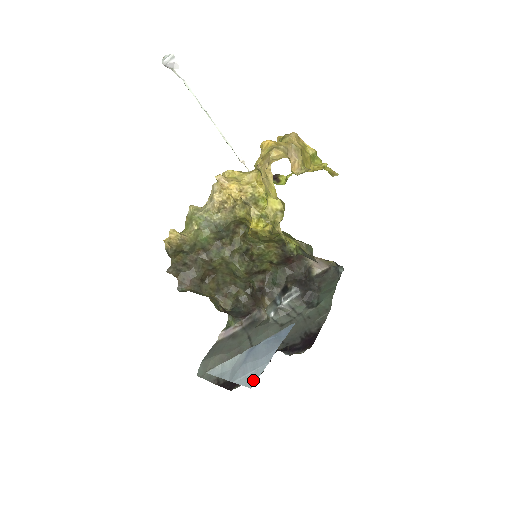
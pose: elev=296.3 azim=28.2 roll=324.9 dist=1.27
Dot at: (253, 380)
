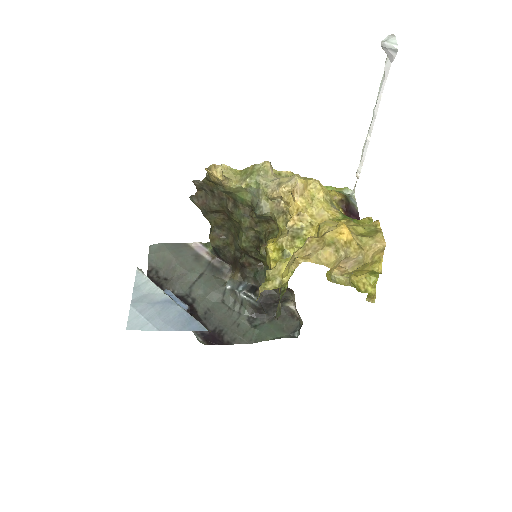
Dot at: (135, 326)
